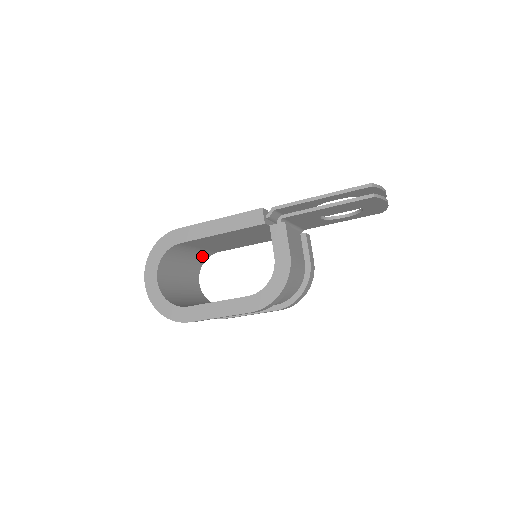
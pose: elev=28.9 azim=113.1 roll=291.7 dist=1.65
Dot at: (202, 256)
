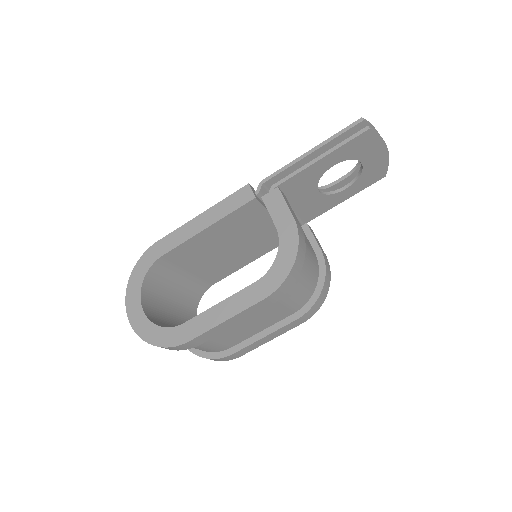
Dot at: (195, 290)
